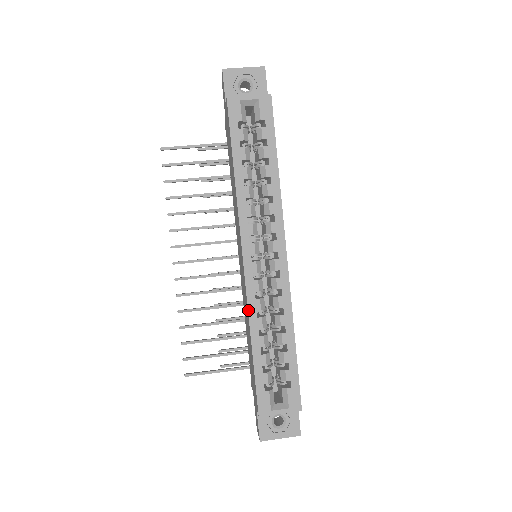
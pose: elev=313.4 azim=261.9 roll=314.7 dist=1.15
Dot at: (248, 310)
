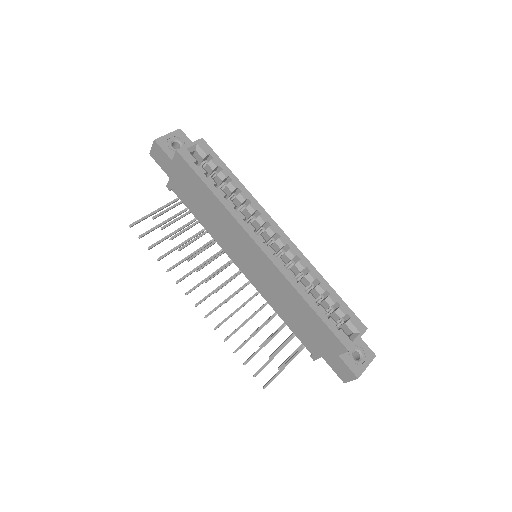
Dot at: (288, 281)
